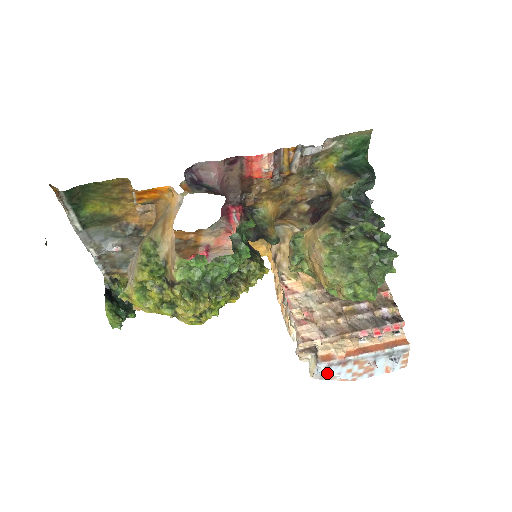
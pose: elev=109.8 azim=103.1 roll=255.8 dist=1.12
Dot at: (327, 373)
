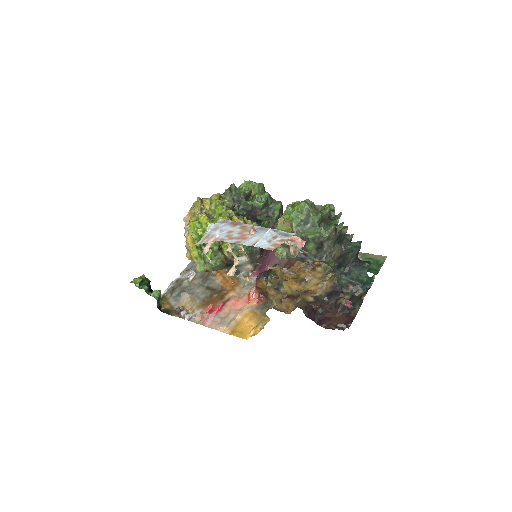
Dot at: (215, 230)
